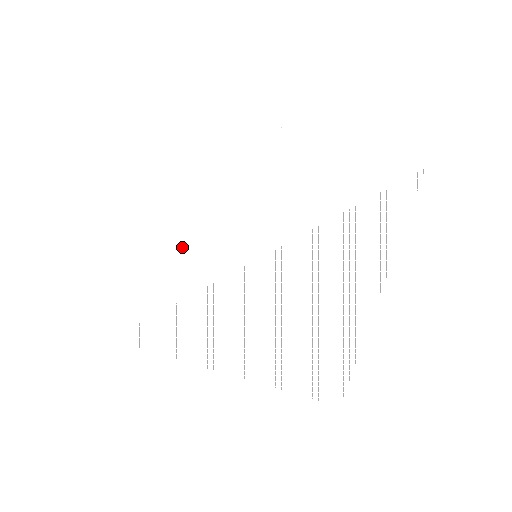
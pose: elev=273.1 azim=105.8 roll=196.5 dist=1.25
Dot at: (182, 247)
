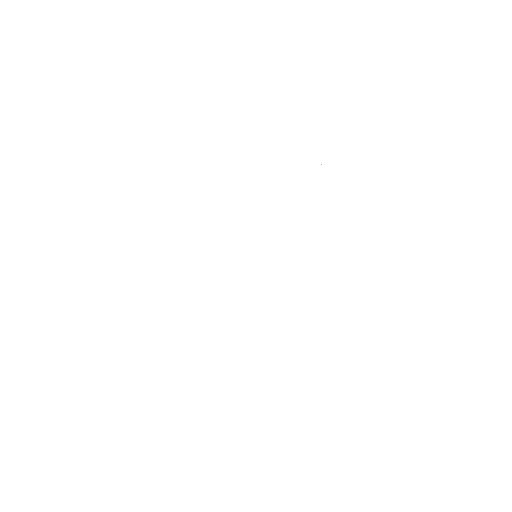
Dot at: (220, 212)
